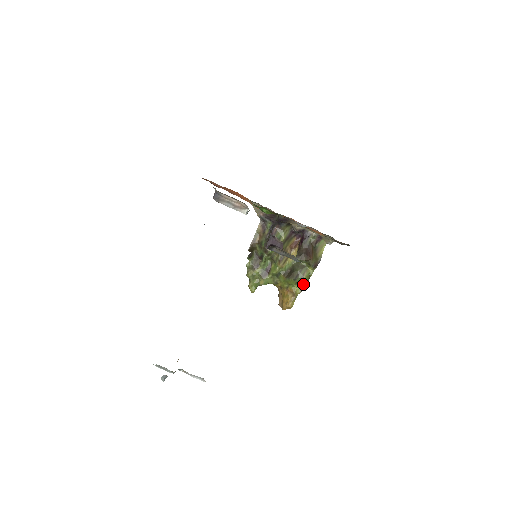
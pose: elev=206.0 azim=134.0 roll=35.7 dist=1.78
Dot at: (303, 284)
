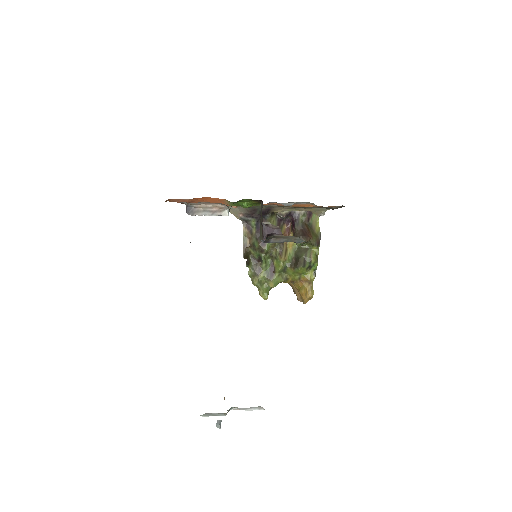
Dot at: (314, 267)
